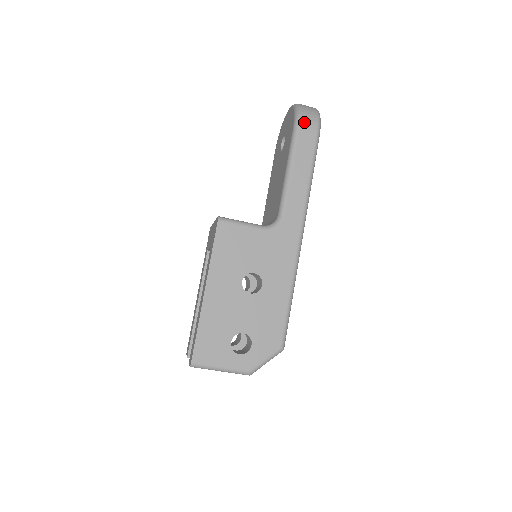
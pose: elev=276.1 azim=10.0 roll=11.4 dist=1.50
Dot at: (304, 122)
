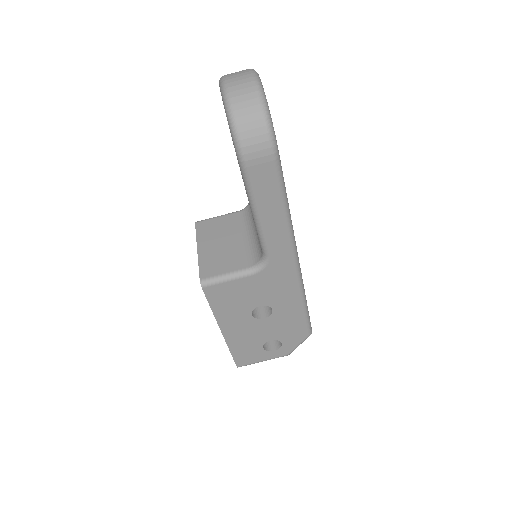
Dot at: (250, 152)
